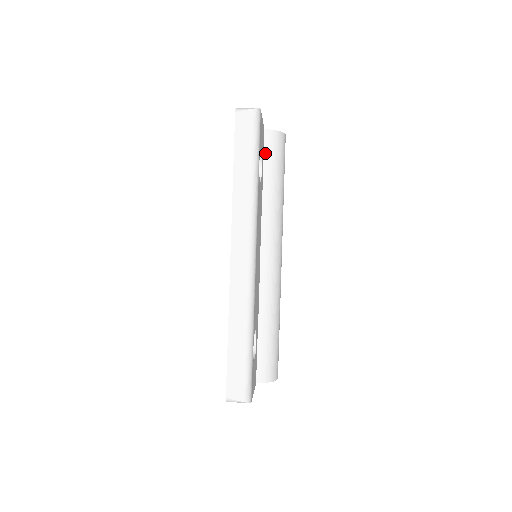
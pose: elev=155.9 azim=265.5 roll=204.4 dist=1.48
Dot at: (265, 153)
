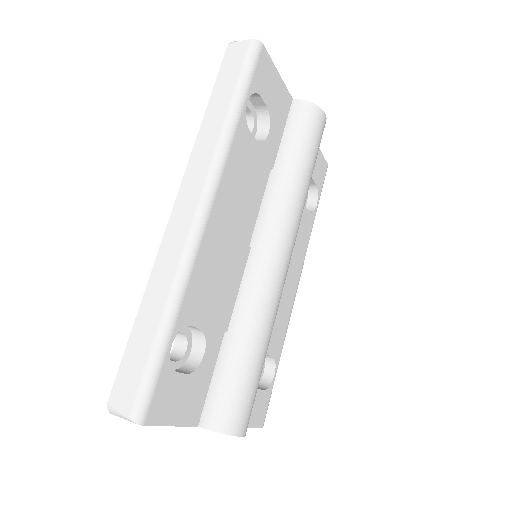
Dot at: (287, 125)
